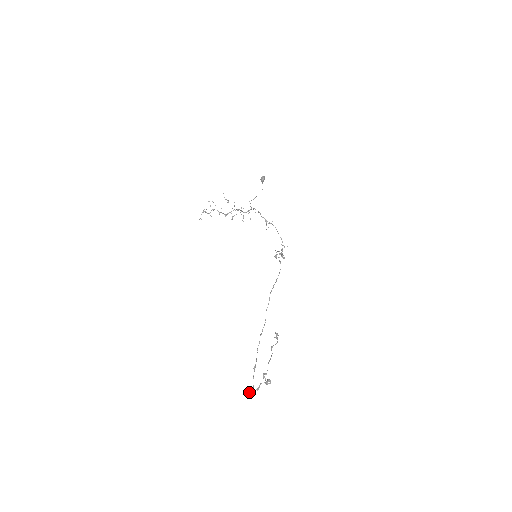
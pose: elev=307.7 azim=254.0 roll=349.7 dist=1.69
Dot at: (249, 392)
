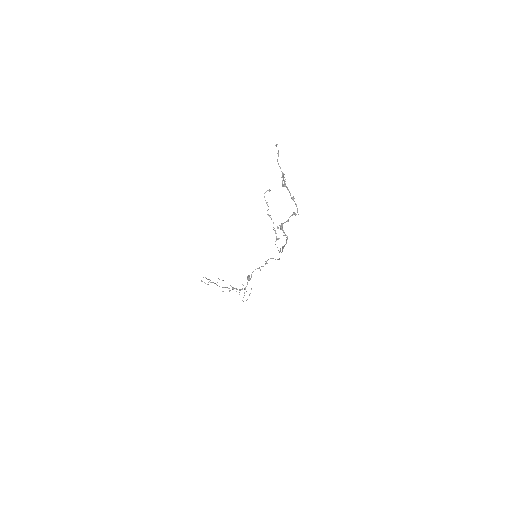
Dot at: (280, 225)
